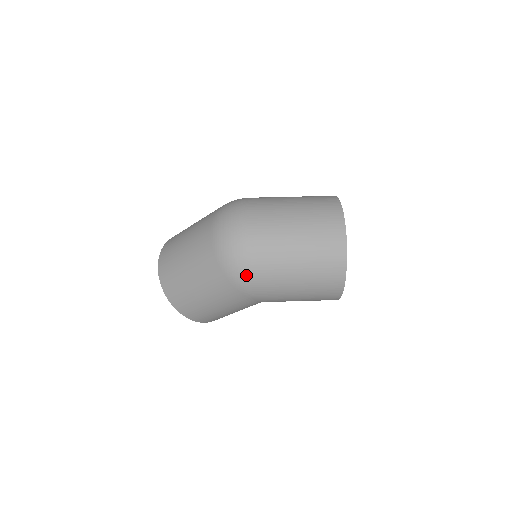
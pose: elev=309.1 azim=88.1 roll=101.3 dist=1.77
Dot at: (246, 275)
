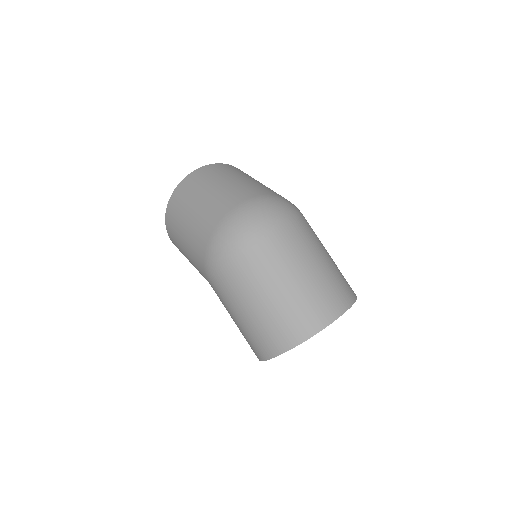
Dot at: (218, 262)
